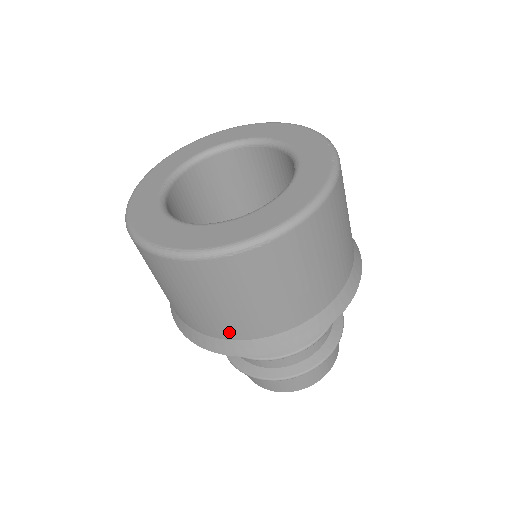
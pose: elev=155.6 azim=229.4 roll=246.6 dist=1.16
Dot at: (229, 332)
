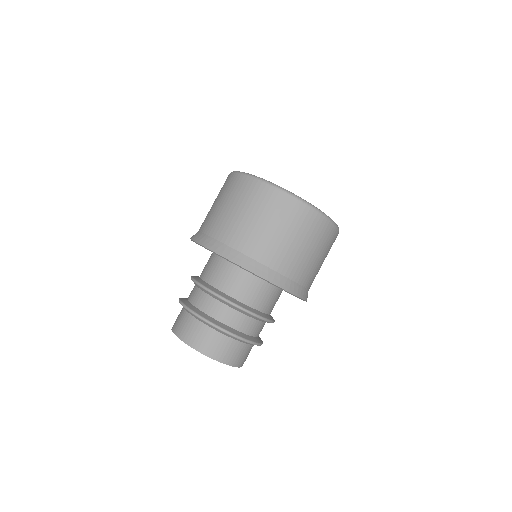
Dot at: (207, 226)
